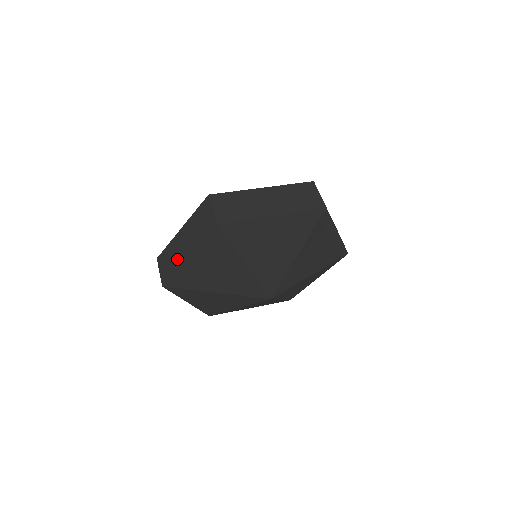
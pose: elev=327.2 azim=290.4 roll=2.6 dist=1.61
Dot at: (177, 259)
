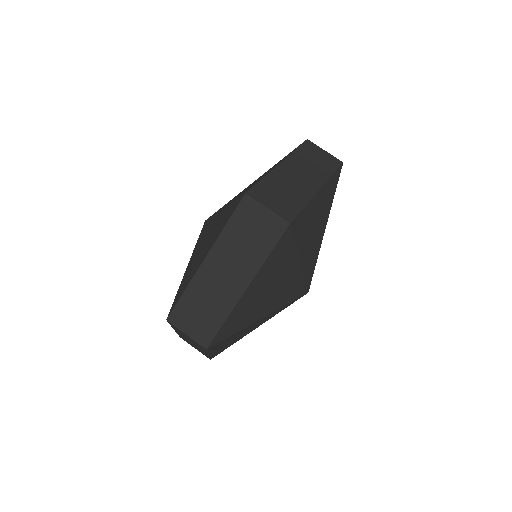
Dot at: (222, 301)
